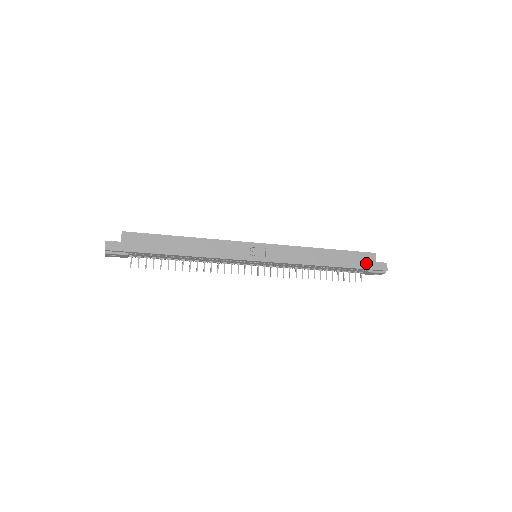
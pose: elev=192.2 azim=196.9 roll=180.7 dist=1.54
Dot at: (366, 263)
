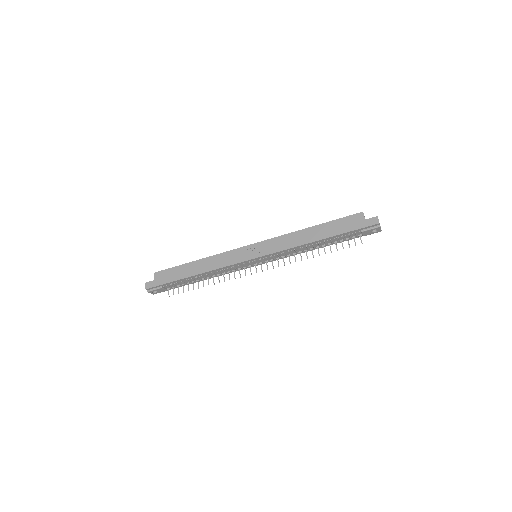
Dot at: (354, 225)
